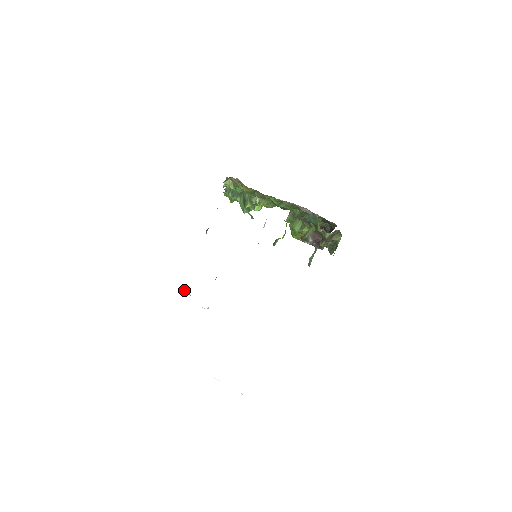
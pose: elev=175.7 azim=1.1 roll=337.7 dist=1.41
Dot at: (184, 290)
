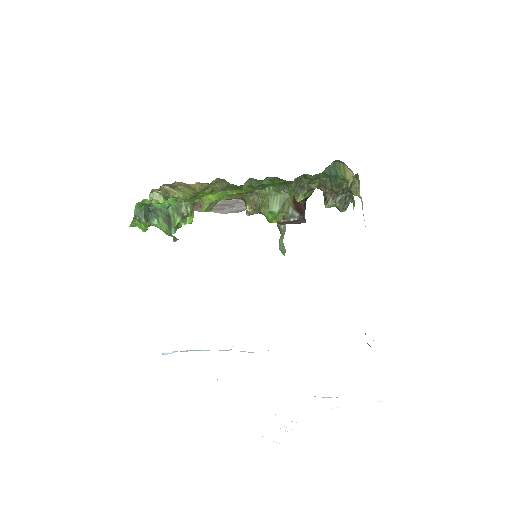
Dot at: (170, 352)
